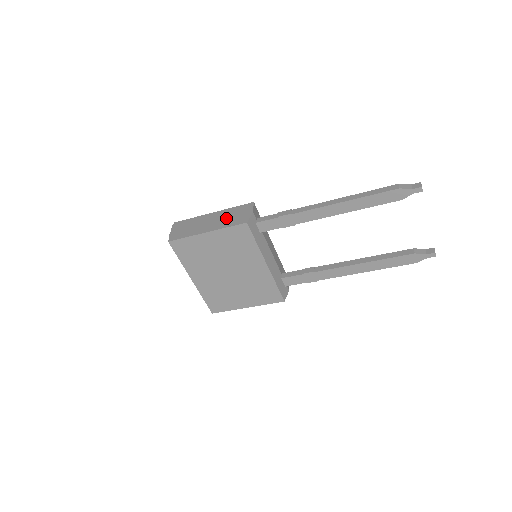
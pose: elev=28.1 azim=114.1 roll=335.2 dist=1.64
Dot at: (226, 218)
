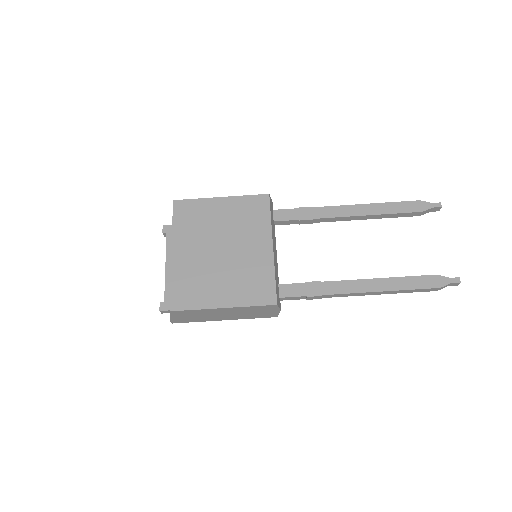
Dot at: occluded
